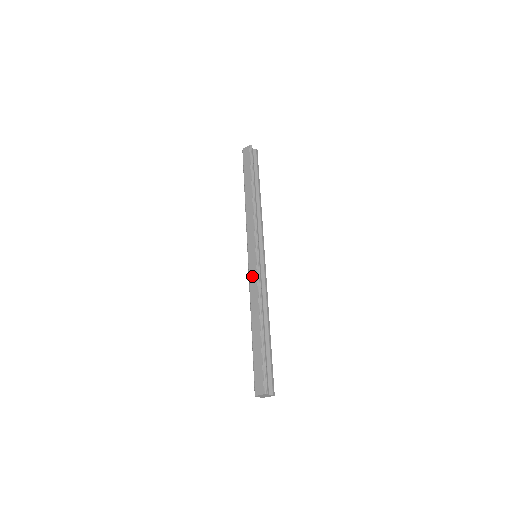
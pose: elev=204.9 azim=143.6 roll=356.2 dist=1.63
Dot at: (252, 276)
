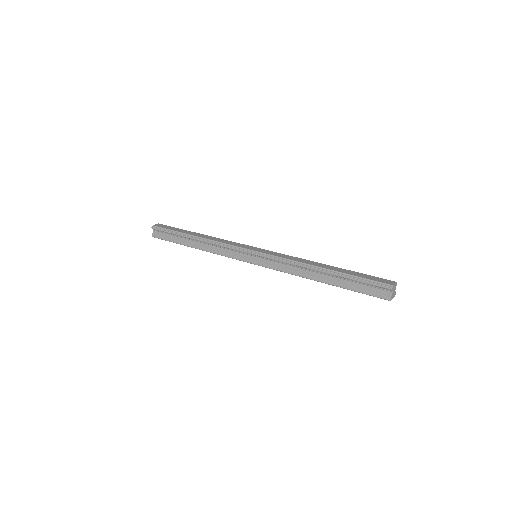
Dot at: (277, 254)
